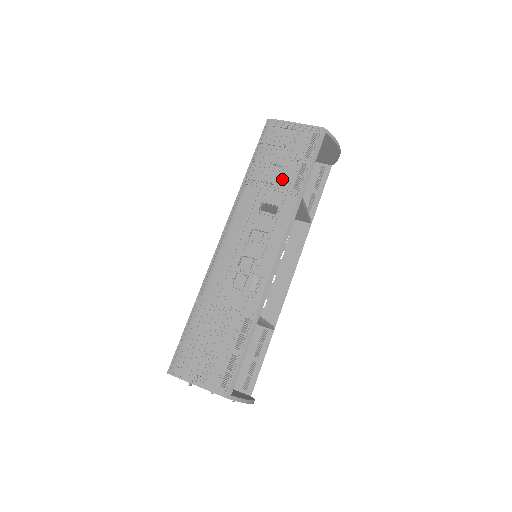
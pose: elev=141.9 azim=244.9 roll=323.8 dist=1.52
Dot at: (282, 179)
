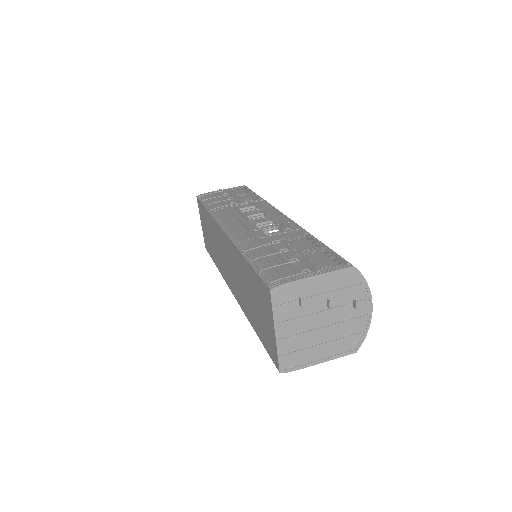
Dot at: (242, 200)
